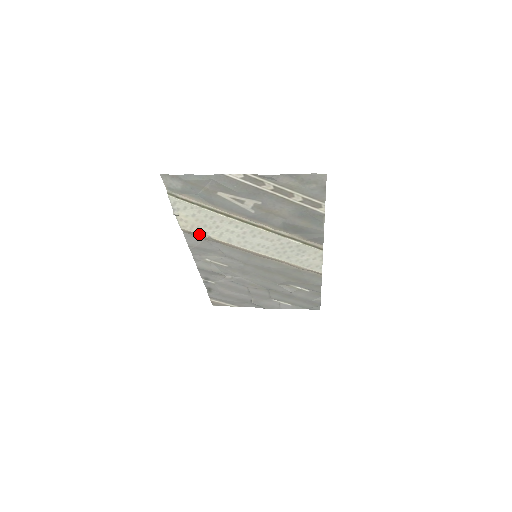
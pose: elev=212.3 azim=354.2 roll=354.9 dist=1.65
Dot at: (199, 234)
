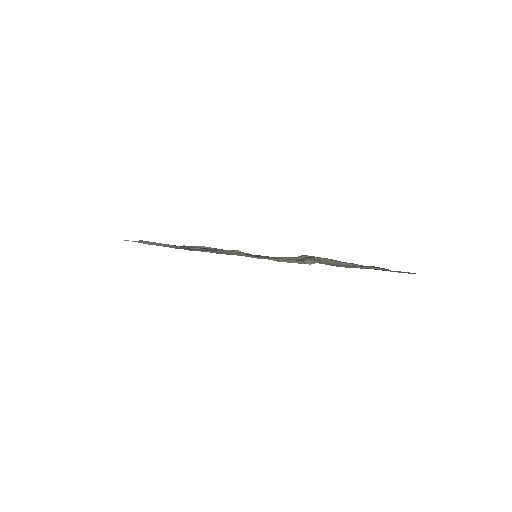
Dot at: occluded
